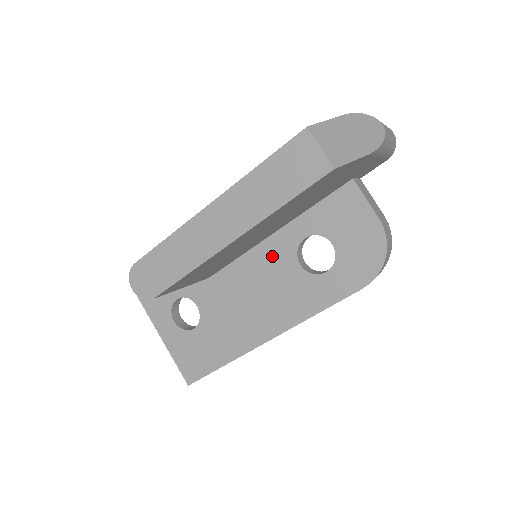
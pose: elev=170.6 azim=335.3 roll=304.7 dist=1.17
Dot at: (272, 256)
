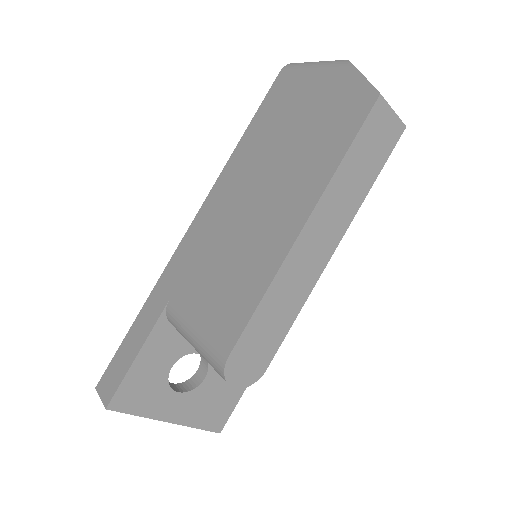
Dot at: occluded
